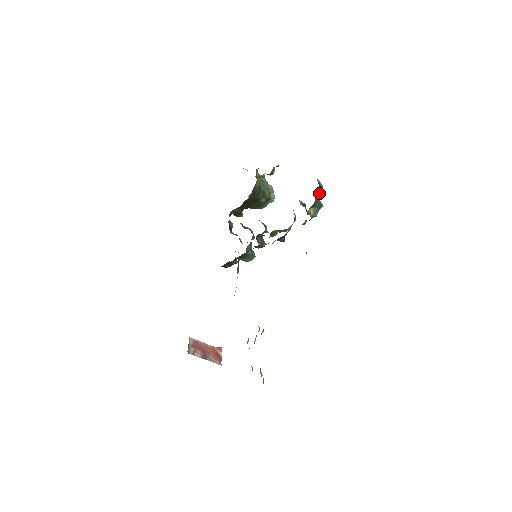
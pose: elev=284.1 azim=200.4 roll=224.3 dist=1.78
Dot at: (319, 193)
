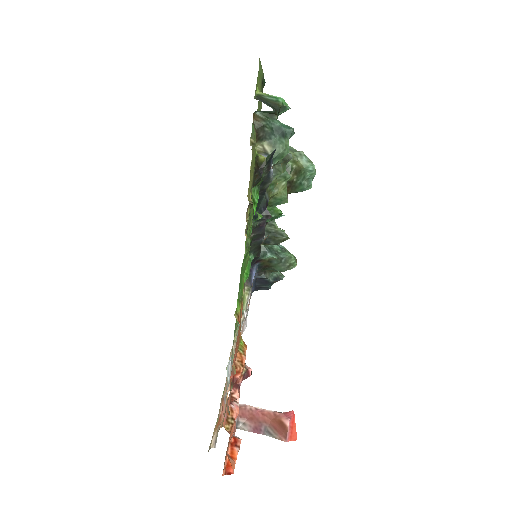
Dot at: (262, 111)
